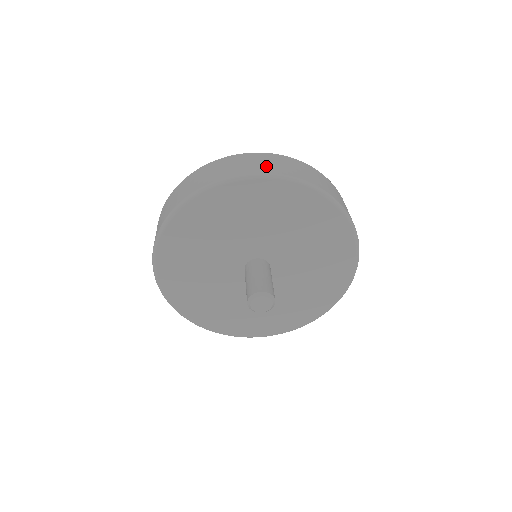
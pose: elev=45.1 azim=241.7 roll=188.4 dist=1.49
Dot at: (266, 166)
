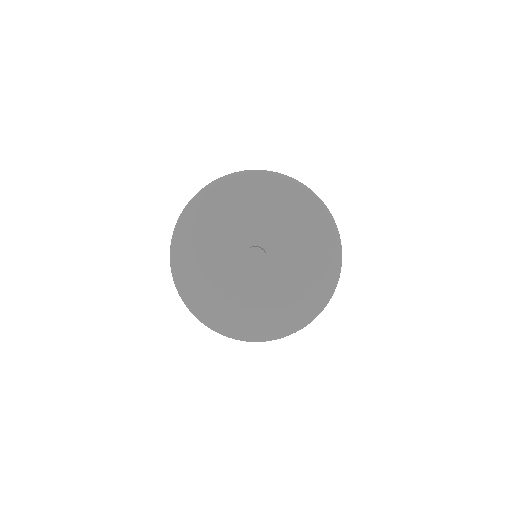
Dot at: occluded
